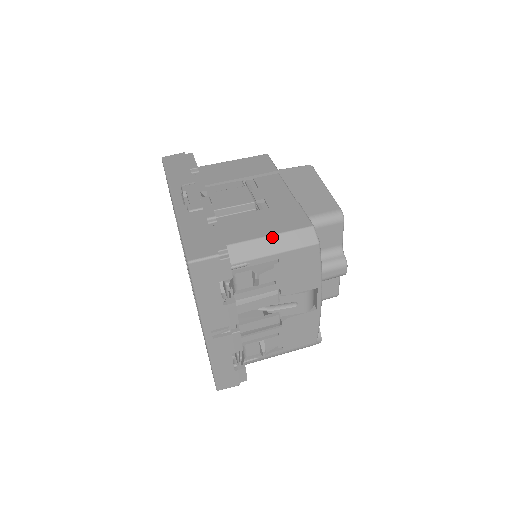
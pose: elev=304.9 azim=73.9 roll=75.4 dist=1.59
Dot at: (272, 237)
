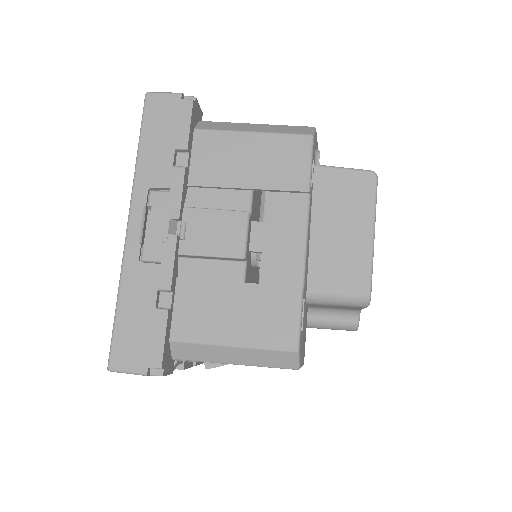
Dot at: (235, 348)
